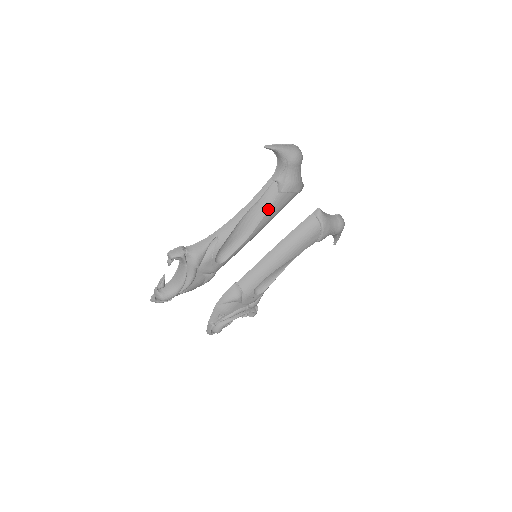
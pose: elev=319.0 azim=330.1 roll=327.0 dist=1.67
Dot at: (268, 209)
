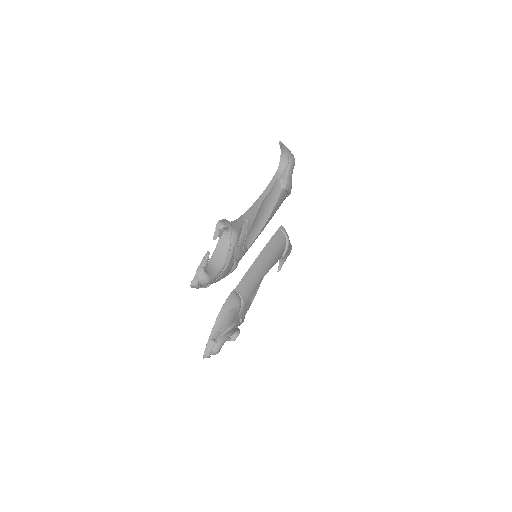
Dot at: (276, 202)
